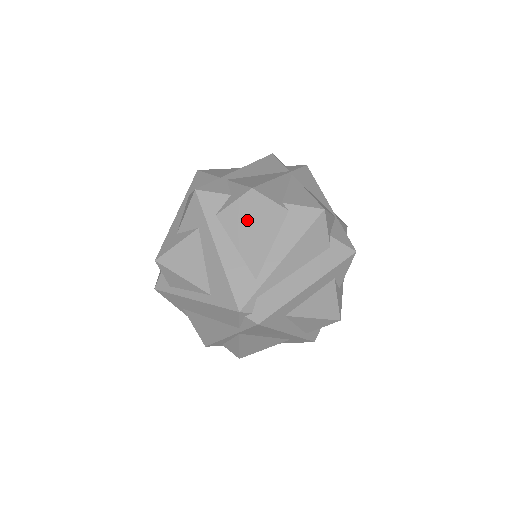
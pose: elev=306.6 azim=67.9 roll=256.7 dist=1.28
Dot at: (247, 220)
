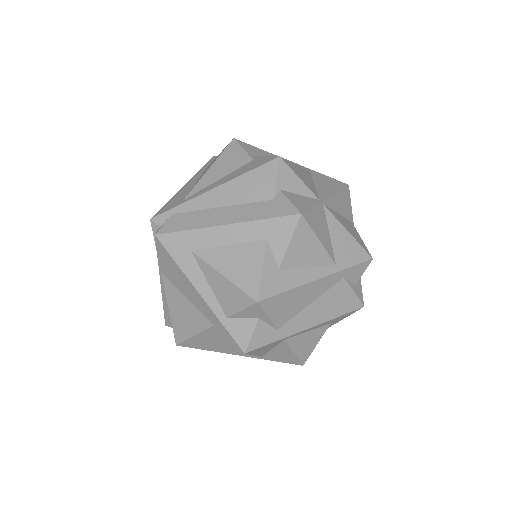
Dot at: (215, 161)
